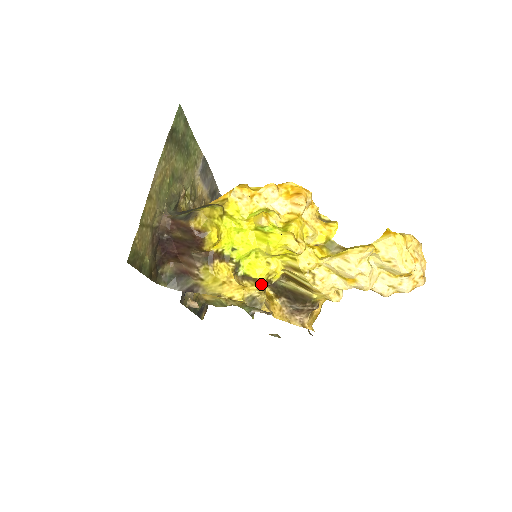
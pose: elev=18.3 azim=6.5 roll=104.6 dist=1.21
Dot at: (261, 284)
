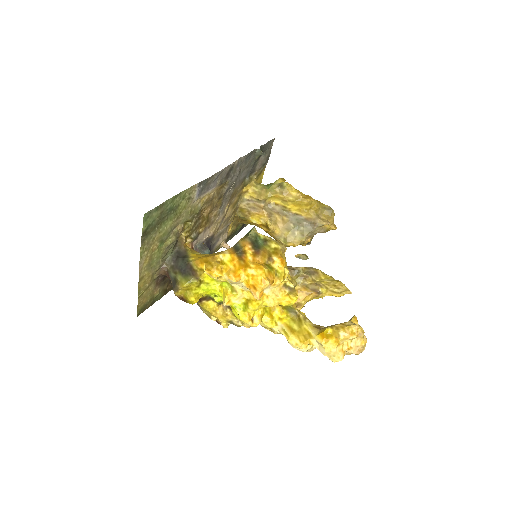
Dot at: occluded
